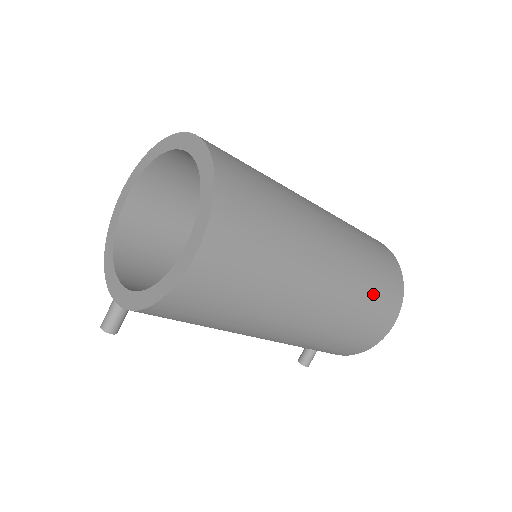
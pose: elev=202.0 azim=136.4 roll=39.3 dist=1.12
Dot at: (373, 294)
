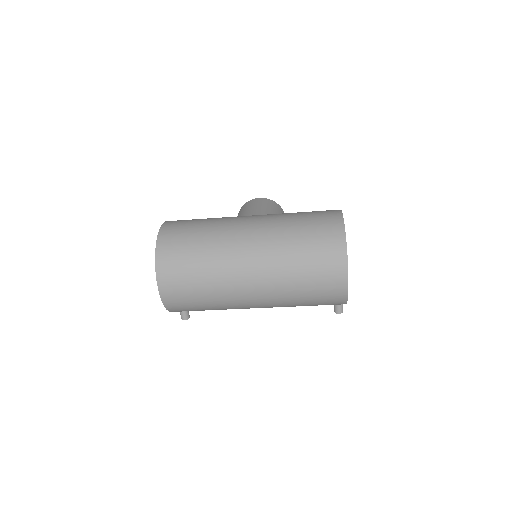
Dot at: (305, 268)
